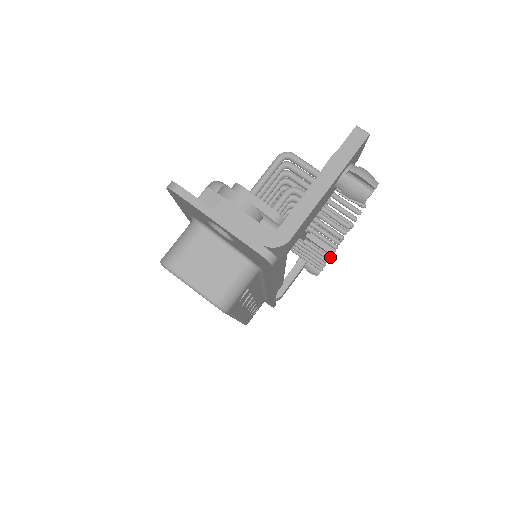
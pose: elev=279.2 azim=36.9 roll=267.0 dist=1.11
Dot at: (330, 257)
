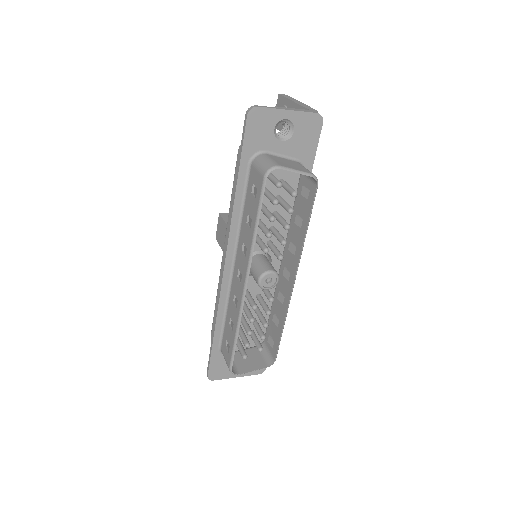
Dot at: occluded
